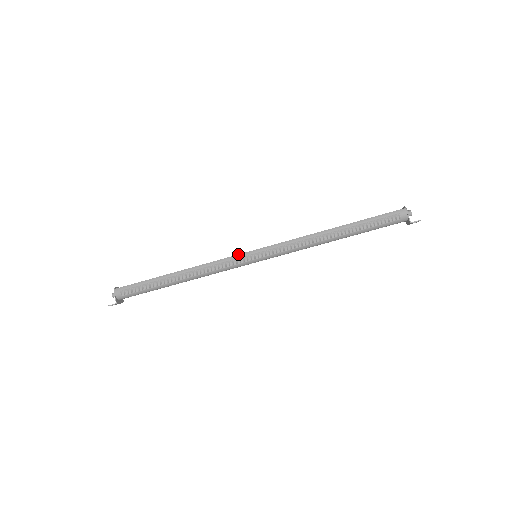
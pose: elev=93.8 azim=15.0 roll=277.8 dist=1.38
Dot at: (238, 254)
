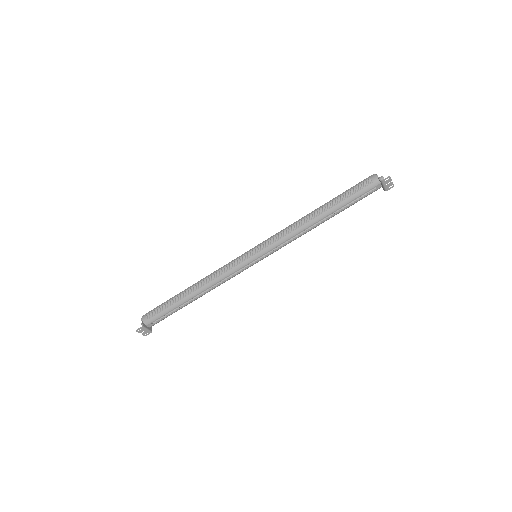
Dot at: (239, 256)
